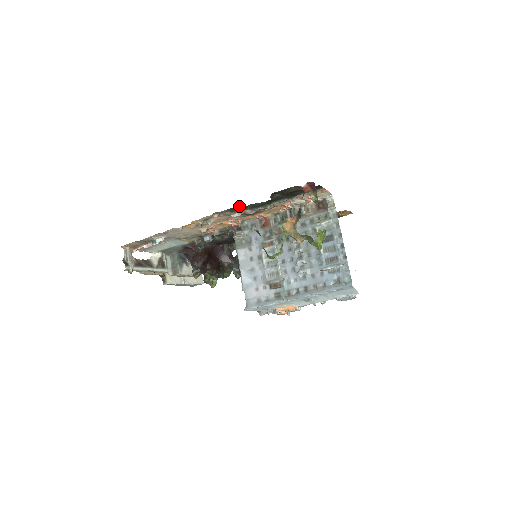
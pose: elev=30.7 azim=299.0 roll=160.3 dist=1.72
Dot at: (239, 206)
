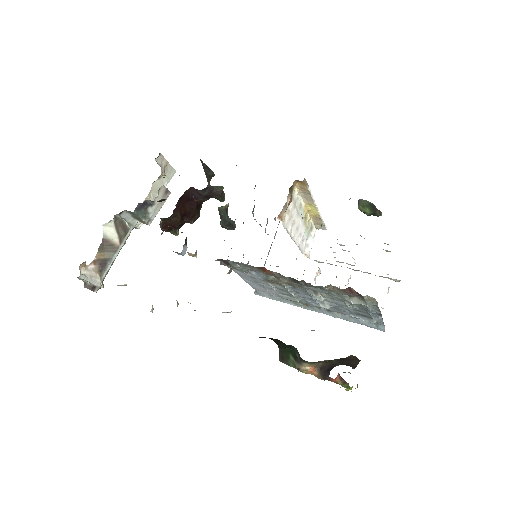
Dot at: occluded
